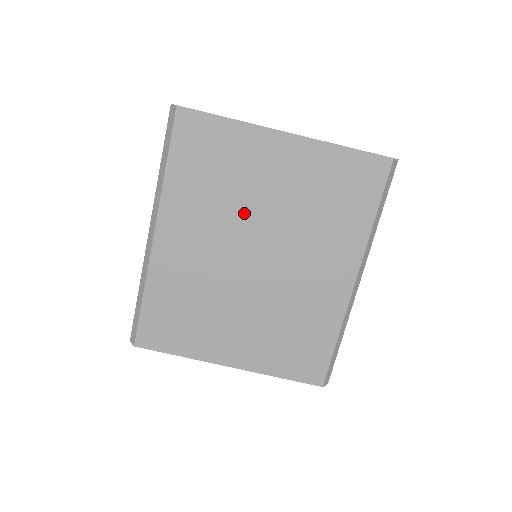
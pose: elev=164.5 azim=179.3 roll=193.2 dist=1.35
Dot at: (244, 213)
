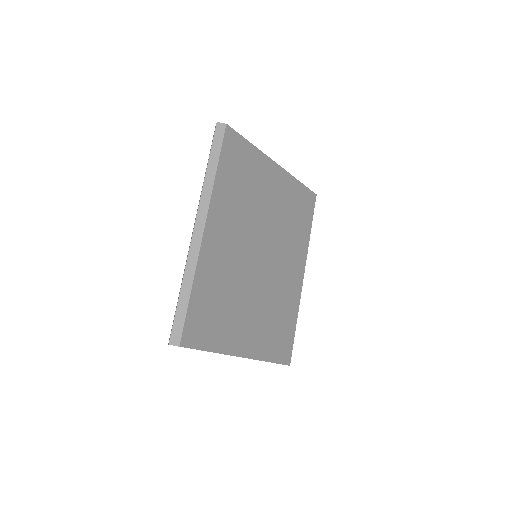
Dot at: (257, 218)
